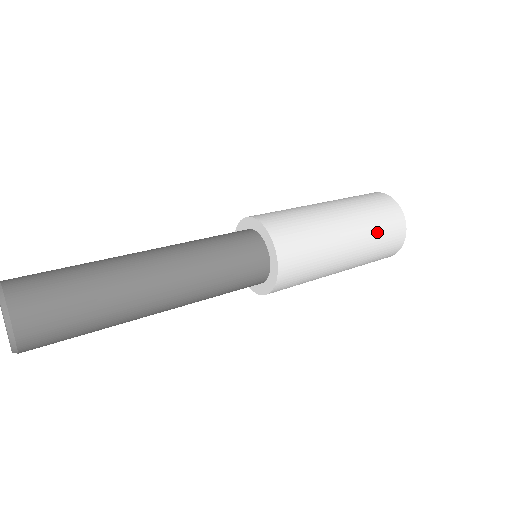
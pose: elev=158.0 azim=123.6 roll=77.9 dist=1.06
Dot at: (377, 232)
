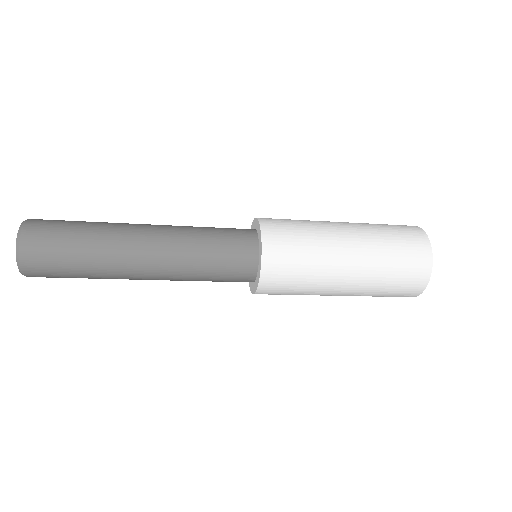
Dot at: (377, 224)
